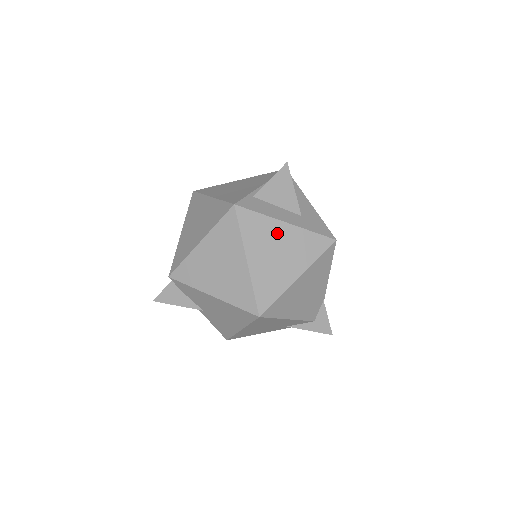
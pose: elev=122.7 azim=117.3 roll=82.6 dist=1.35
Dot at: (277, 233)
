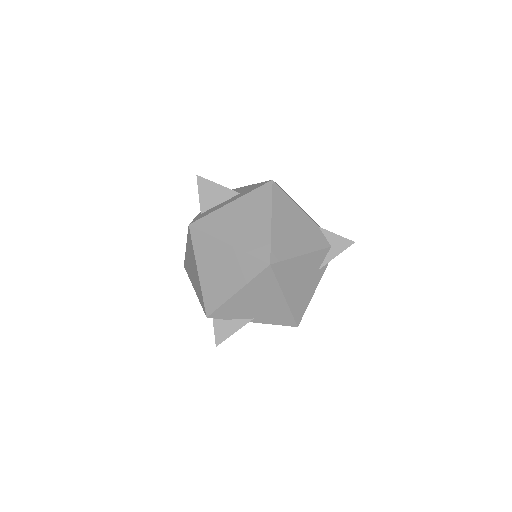
Dot at: (231, 213)
